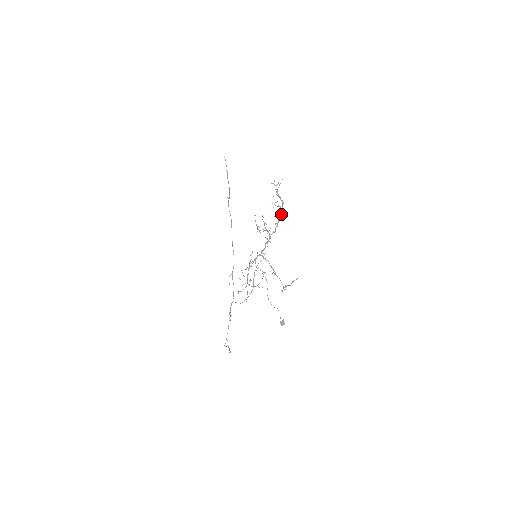
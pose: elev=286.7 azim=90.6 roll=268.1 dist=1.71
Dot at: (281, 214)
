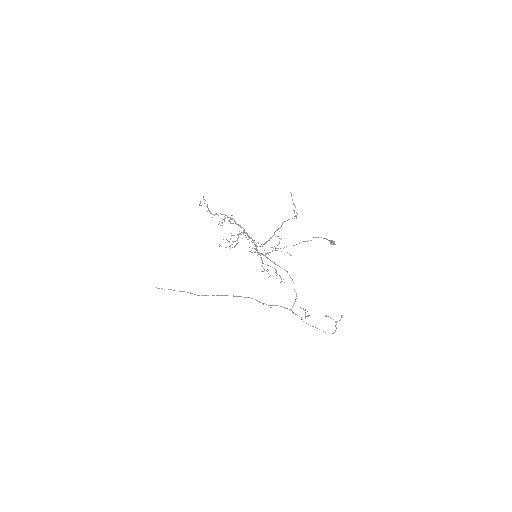
Dot at: (232, 218)
